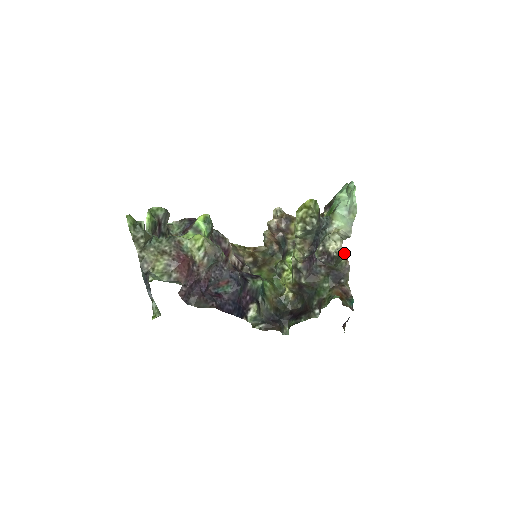
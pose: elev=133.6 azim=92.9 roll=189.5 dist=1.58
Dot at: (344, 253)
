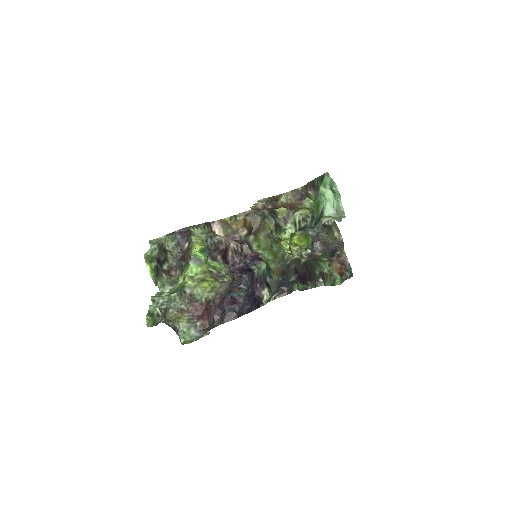
Dot at: occluded
